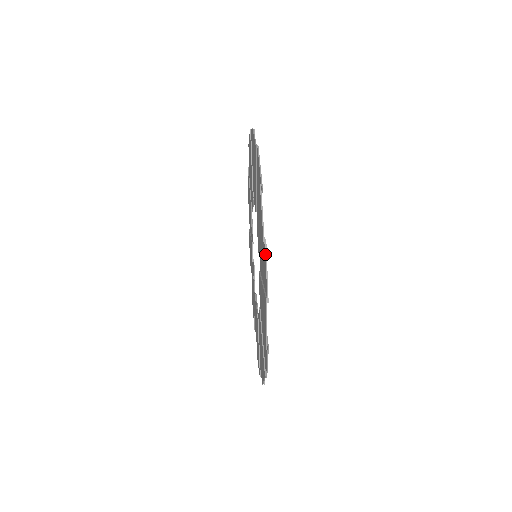
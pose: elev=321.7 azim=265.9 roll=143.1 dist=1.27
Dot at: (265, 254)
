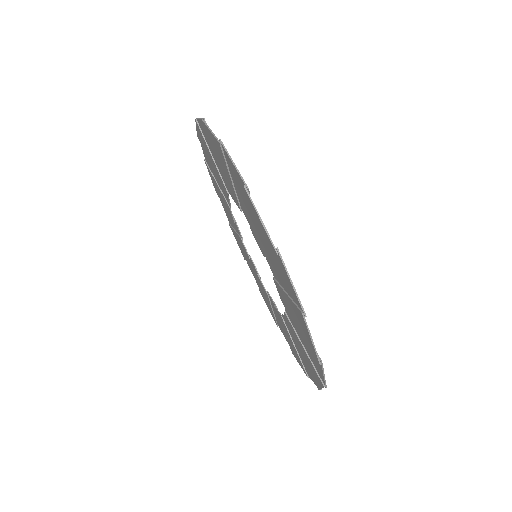
Dot at: (321, 368)
